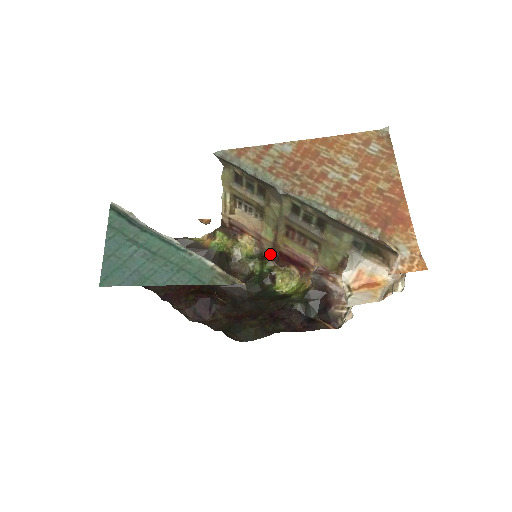
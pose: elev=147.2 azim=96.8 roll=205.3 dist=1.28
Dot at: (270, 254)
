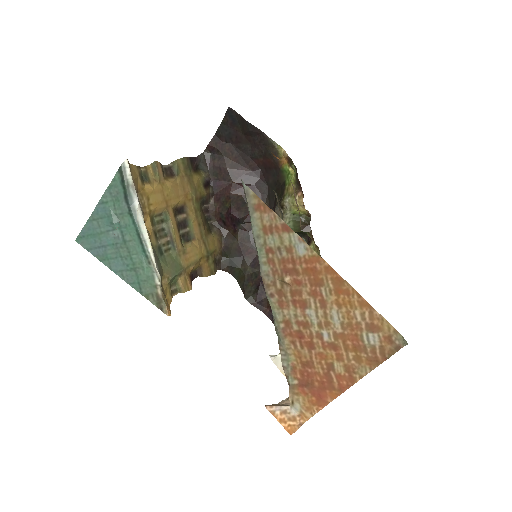
Dot at: (311, 233)
